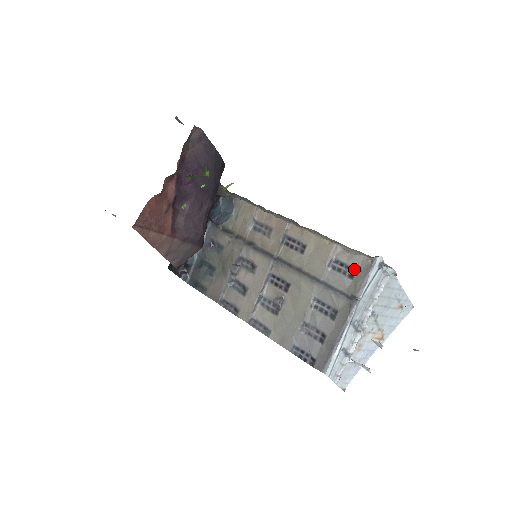
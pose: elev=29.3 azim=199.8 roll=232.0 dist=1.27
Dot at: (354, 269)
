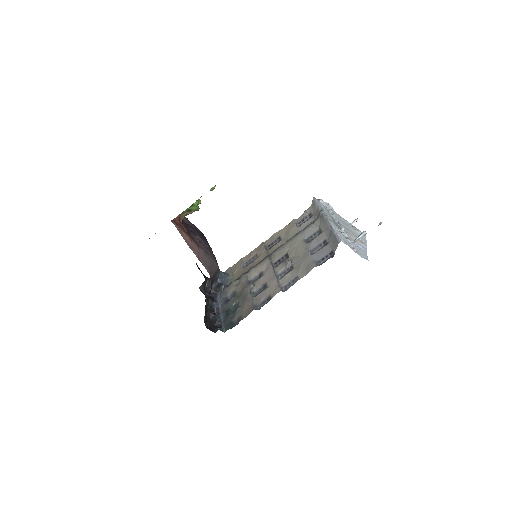
Dot at: (309, 214)
